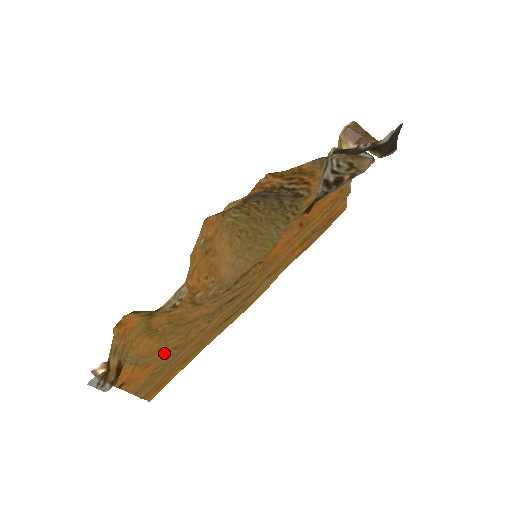
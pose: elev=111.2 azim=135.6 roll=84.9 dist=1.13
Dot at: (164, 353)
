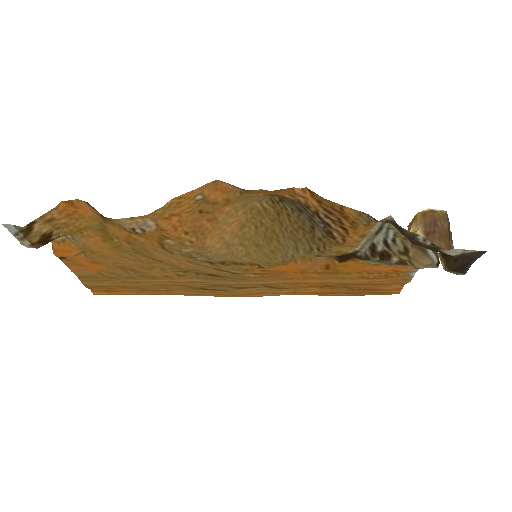
Dot at: (118, 265)
